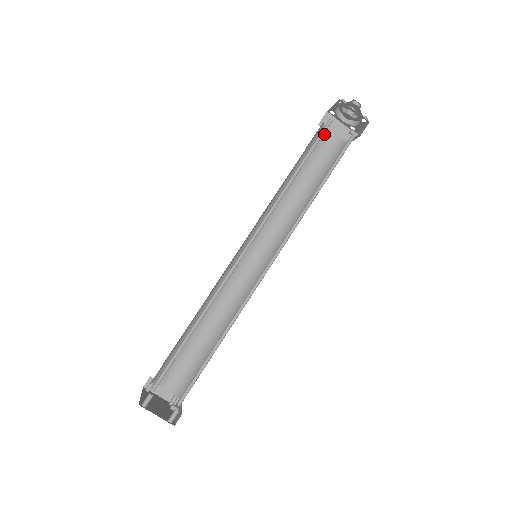
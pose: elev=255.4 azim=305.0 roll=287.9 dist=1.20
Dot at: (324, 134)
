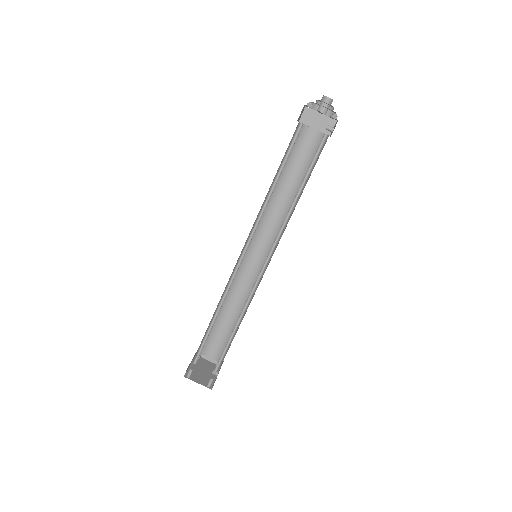
Dot at: (305, 131)
